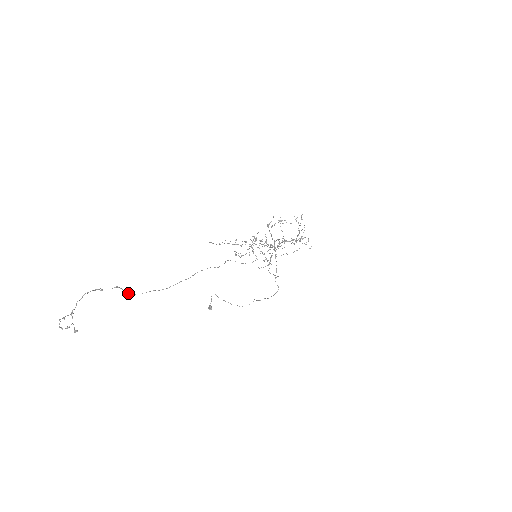
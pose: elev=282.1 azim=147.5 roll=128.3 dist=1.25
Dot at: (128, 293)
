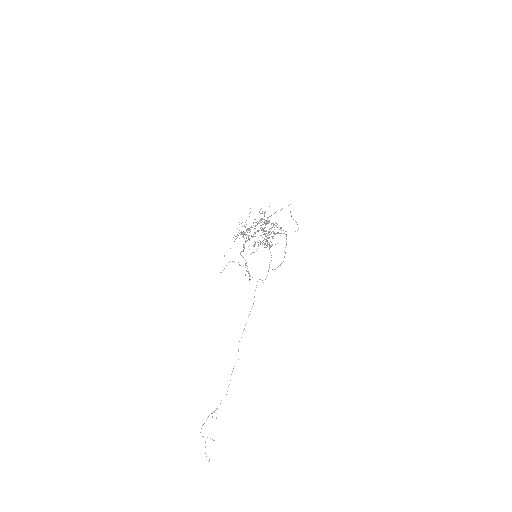
Dot at: occluded
